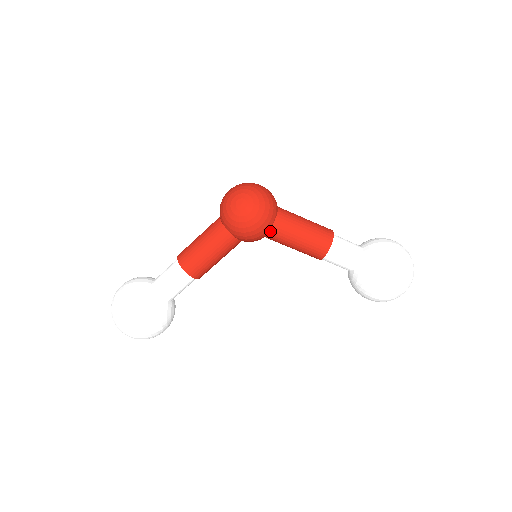
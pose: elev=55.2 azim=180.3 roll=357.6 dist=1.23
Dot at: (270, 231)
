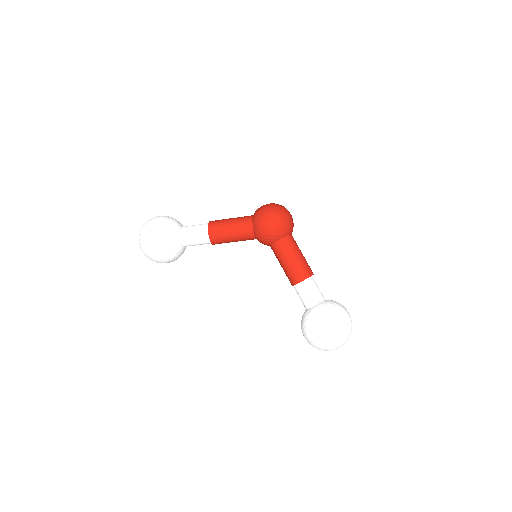
Dot at: (277, 242)
